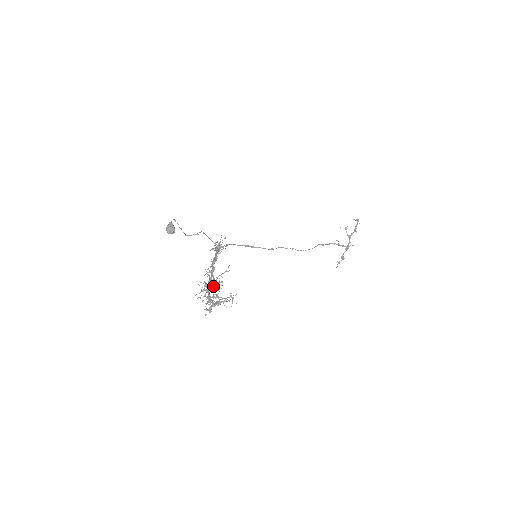
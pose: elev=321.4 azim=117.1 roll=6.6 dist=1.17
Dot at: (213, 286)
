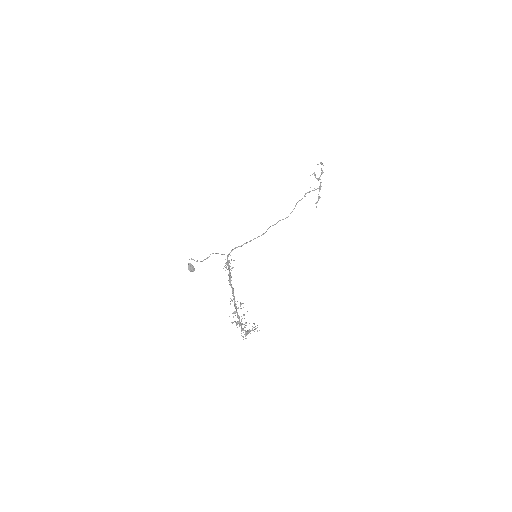
Dot at: occluded
